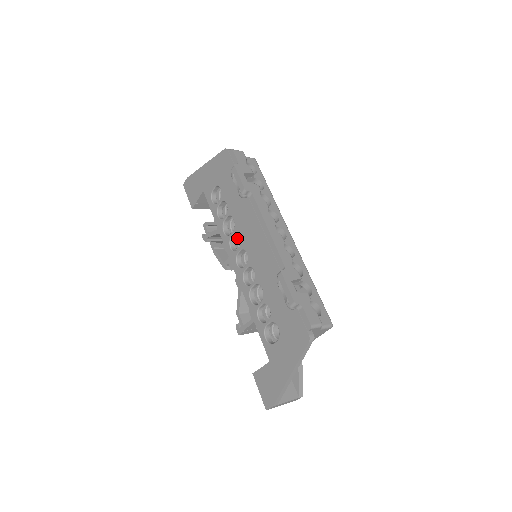
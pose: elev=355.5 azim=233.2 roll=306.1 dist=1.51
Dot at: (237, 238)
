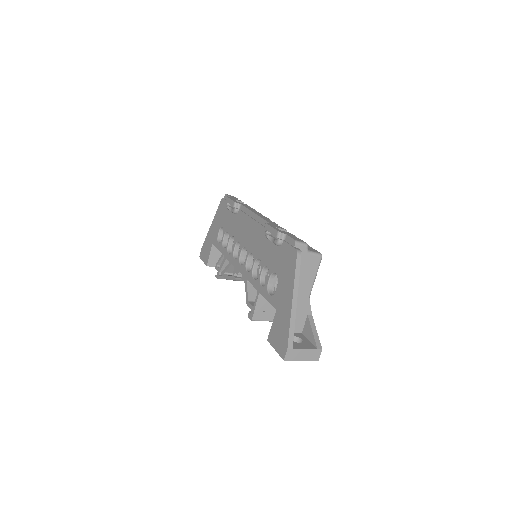
Dot at: occluded
